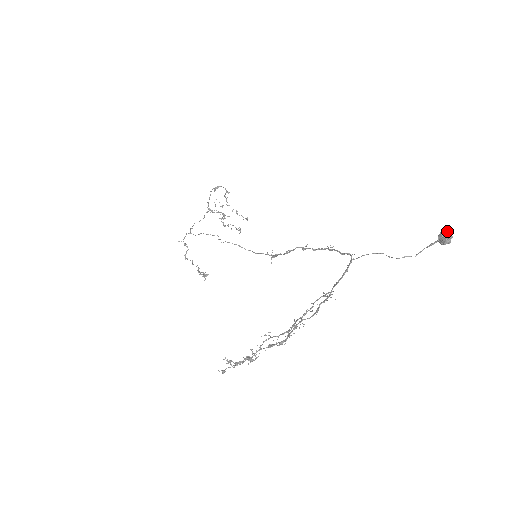
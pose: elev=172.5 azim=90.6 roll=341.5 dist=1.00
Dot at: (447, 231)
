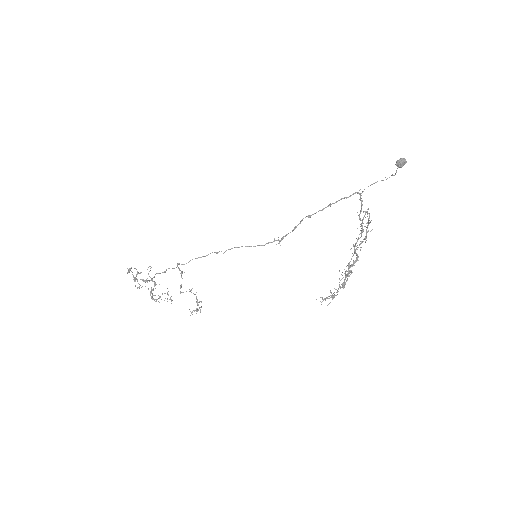
Dot at: (401, 158)
